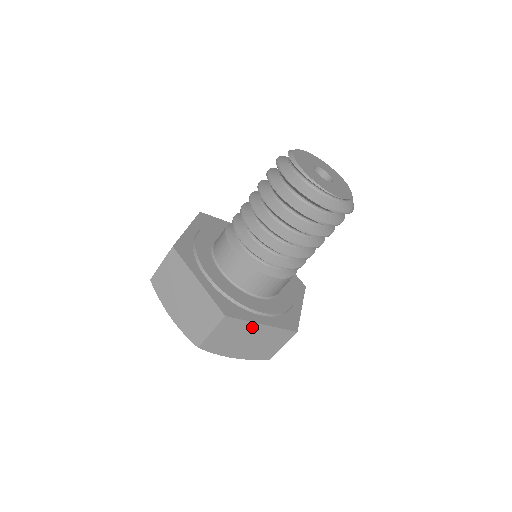
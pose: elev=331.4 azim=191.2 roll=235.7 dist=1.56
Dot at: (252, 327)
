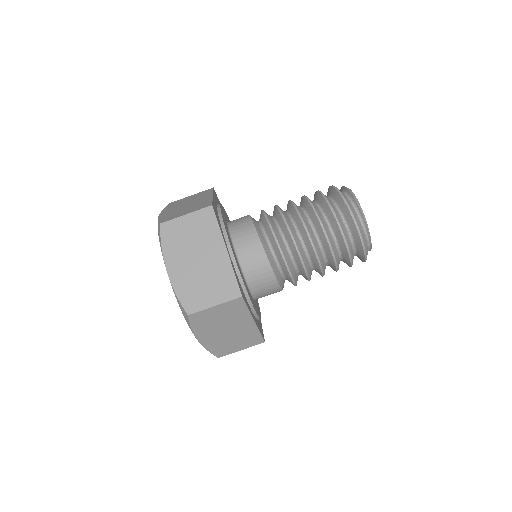
Dot at: (245, 319)
